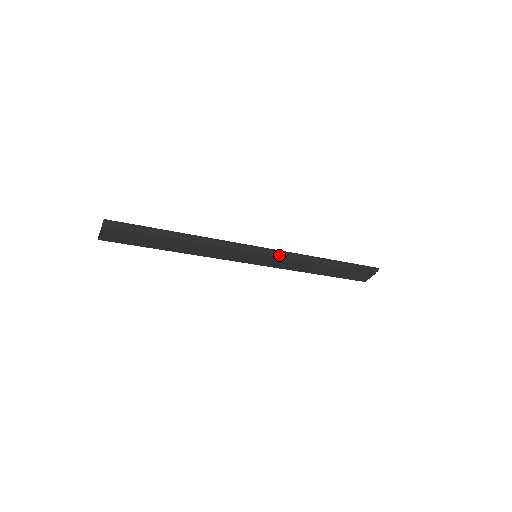
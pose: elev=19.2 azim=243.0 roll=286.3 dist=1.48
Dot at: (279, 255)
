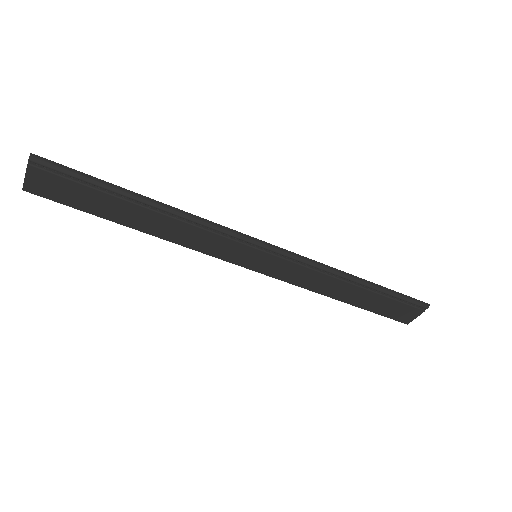
Dot at: (289, 259)
